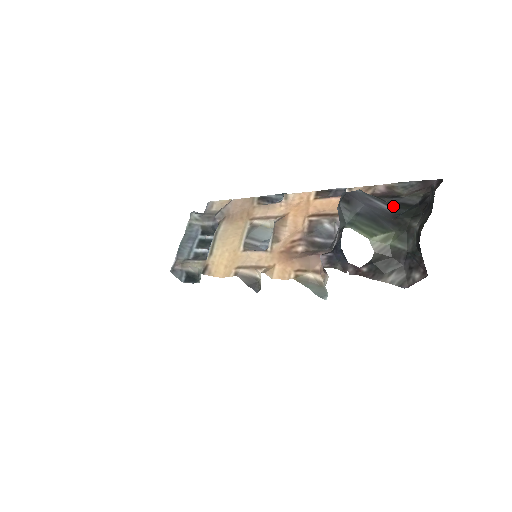
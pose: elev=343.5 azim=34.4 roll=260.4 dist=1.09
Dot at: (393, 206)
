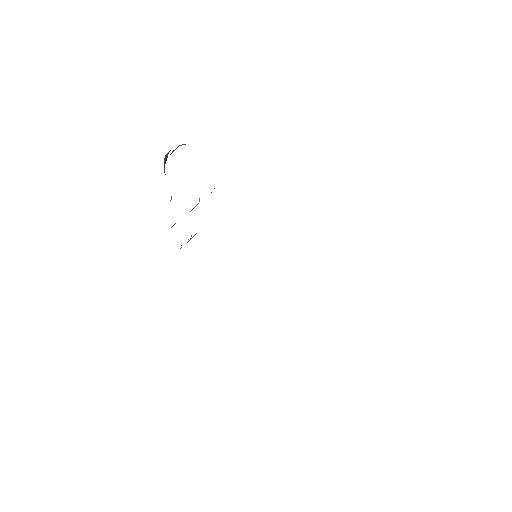
Dot at: occluded
